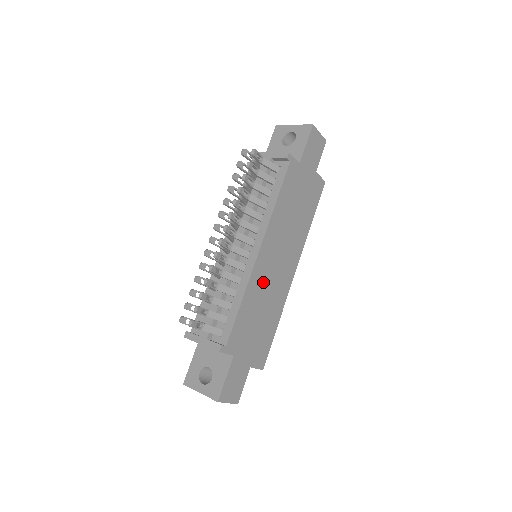
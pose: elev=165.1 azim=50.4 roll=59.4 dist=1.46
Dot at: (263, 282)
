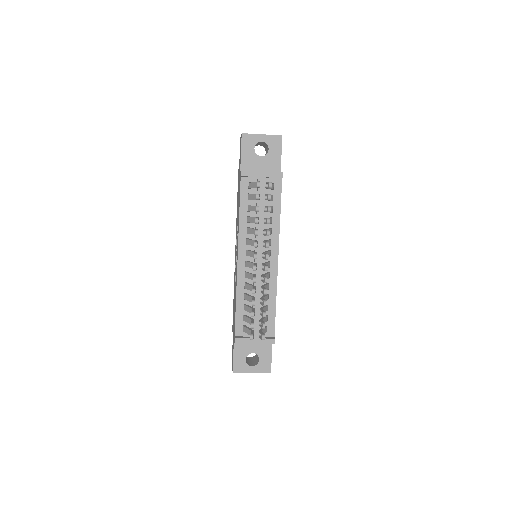
Dot at: occluded
